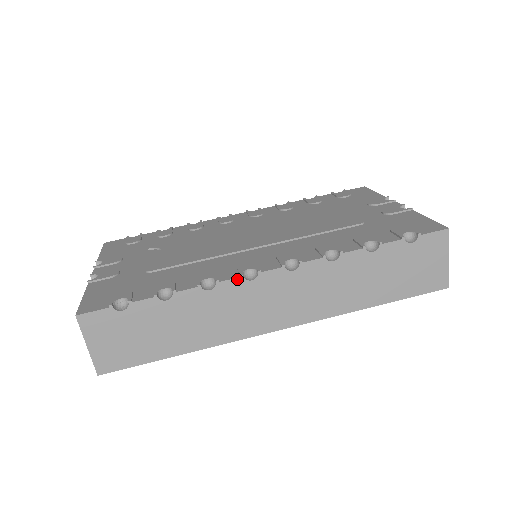
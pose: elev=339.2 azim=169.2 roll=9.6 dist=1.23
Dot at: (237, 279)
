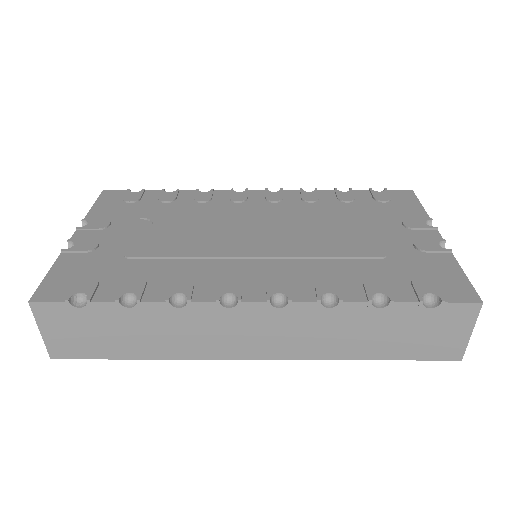
Dot at: (212, 303)
